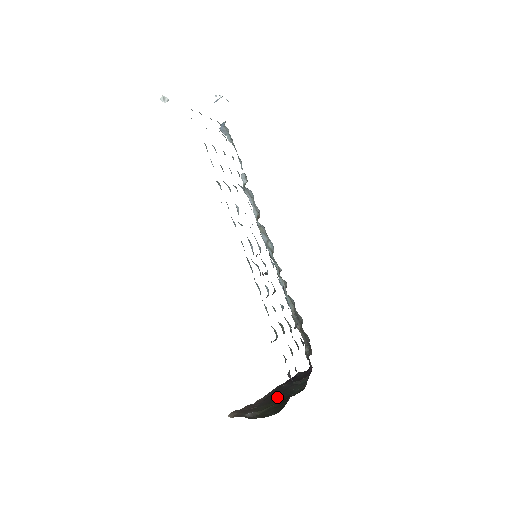
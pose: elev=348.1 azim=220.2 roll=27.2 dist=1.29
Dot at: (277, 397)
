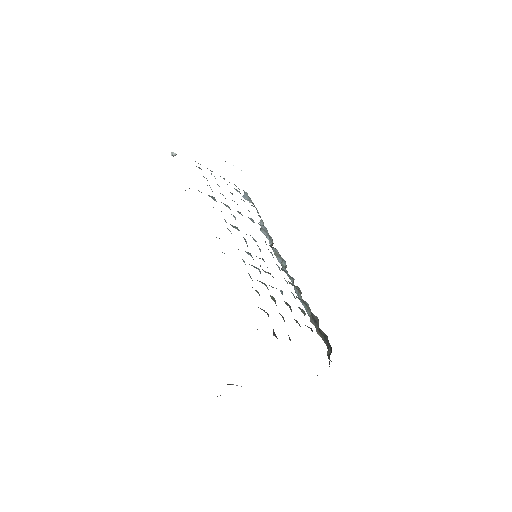
Dot at: occluded
